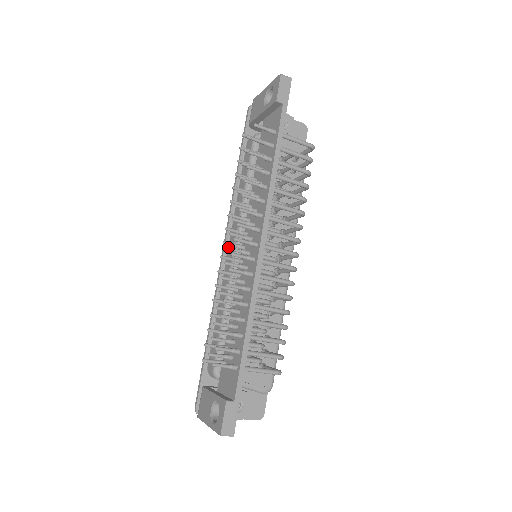
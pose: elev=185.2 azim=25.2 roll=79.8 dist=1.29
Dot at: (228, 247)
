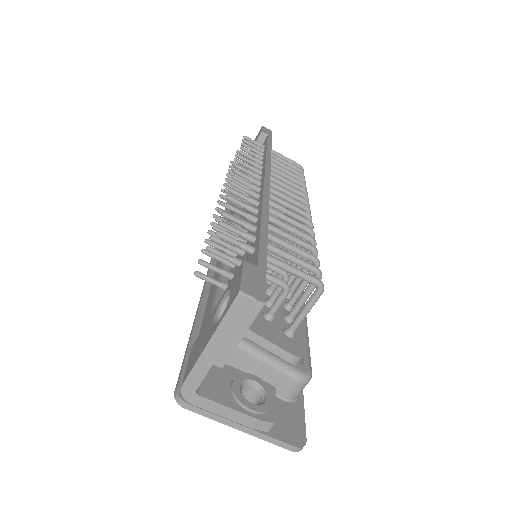
Dot at: (226, 188)
